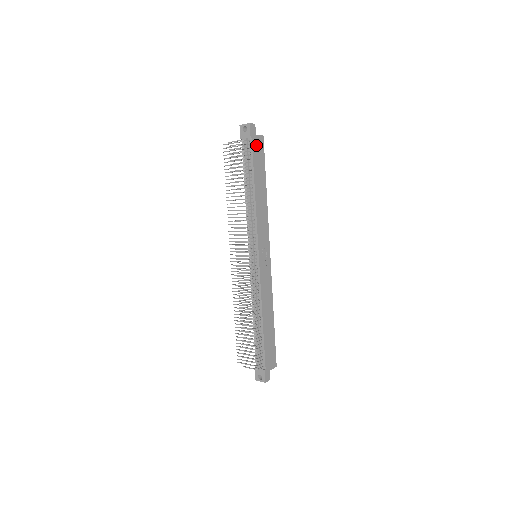
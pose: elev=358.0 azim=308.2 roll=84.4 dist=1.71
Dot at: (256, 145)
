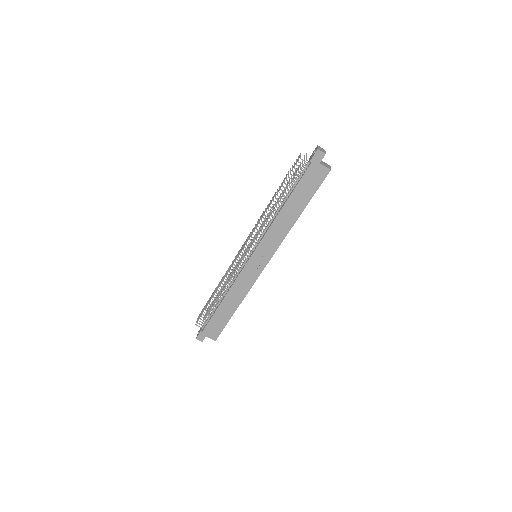
Dot at: (313, 172)
